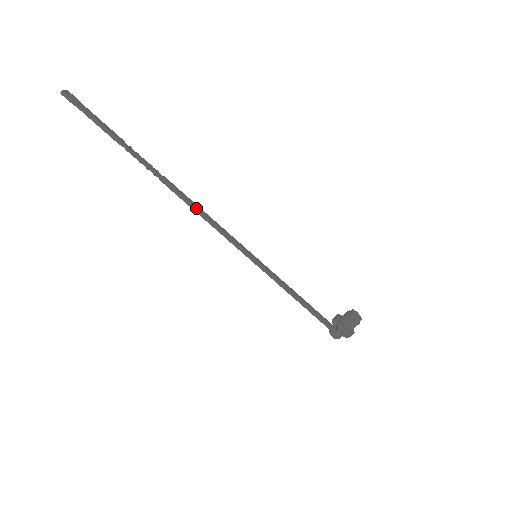
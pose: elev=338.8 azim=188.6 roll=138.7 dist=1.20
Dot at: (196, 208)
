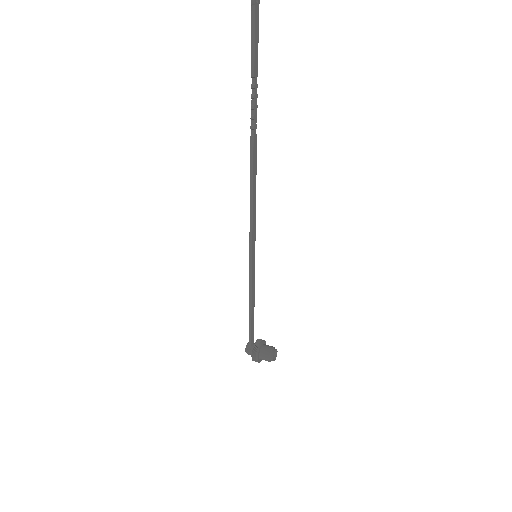
Dot at: (253, 184)
